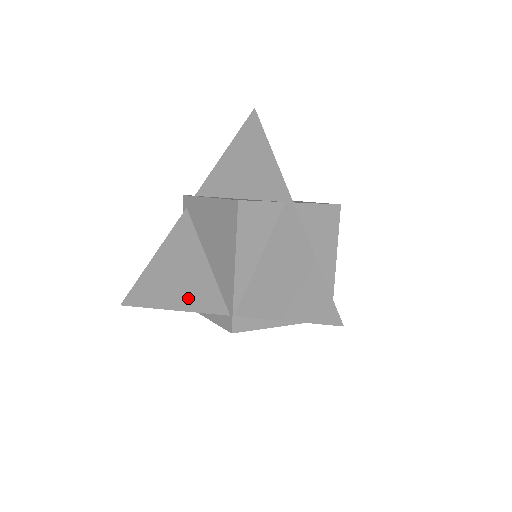
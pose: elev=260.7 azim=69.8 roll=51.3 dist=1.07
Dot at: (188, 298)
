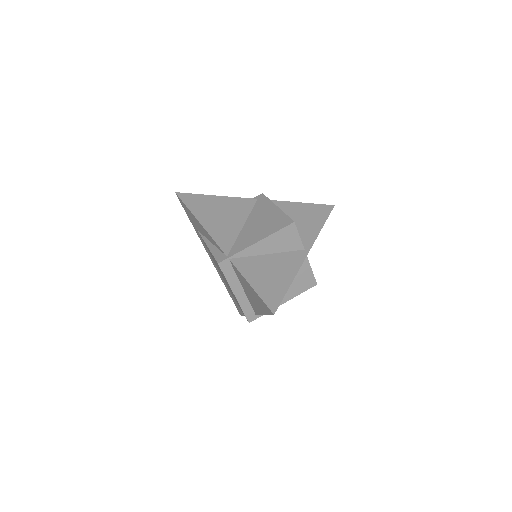
Dot at: (215, 229)
